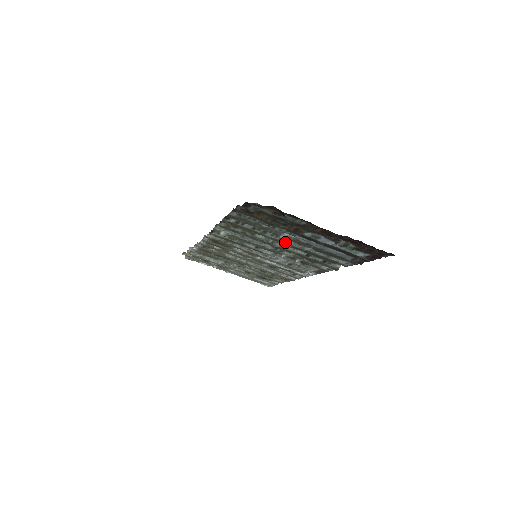
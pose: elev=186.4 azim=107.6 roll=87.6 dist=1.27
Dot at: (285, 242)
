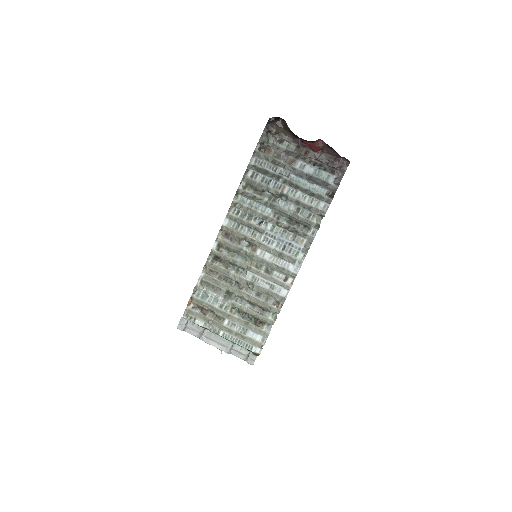
Dot at: (282, 194)
